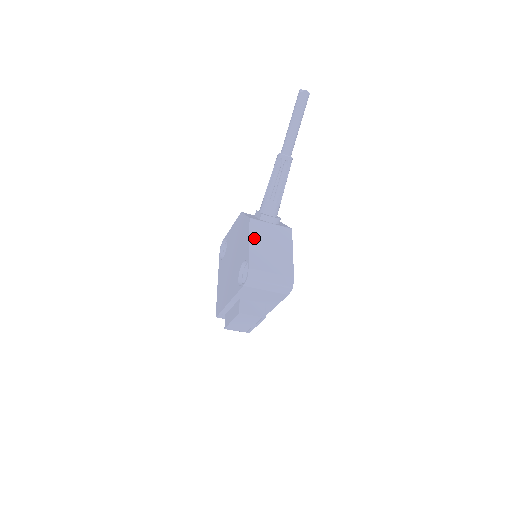
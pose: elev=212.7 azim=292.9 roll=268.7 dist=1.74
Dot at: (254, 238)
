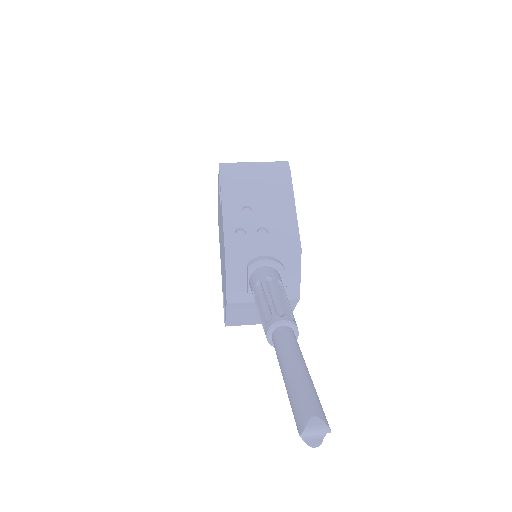
Dot at: (233, 313)
